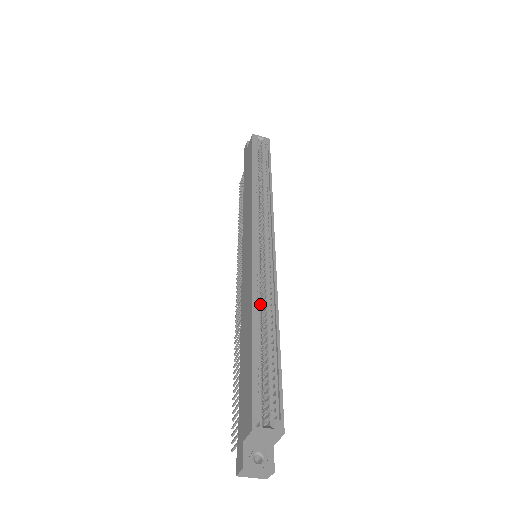
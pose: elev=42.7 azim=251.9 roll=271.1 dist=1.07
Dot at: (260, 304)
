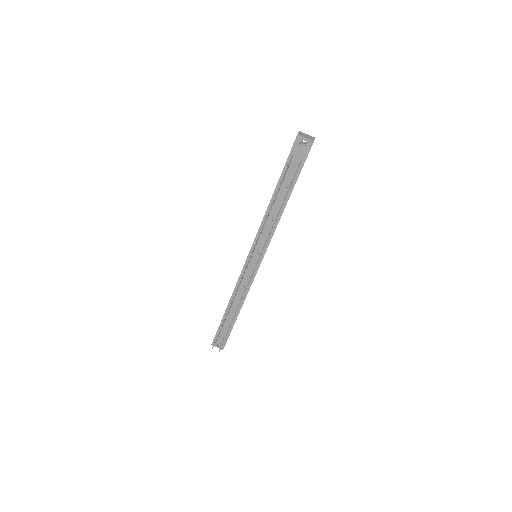
Dot at: occluded
